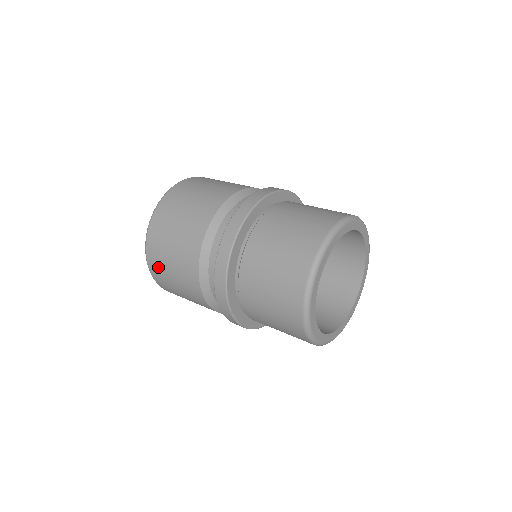
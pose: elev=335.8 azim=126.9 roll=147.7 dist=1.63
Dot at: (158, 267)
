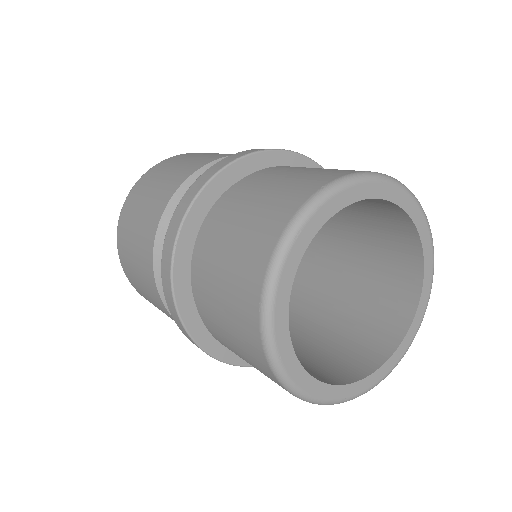
Dot at: (143, 184)
